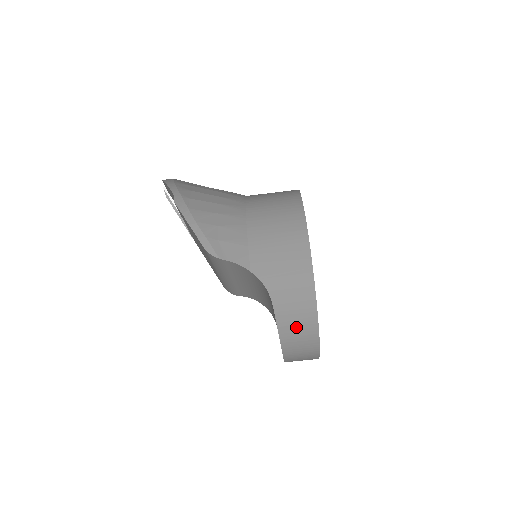
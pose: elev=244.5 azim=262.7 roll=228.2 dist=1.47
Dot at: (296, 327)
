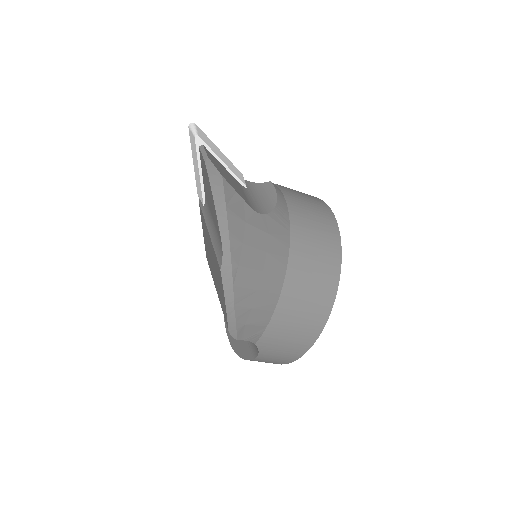
Dot at: occluded
